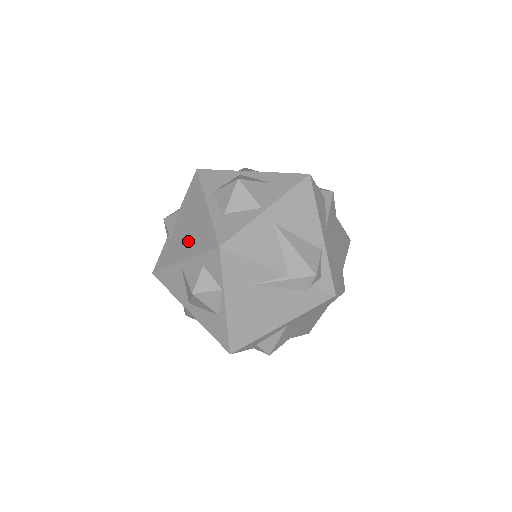
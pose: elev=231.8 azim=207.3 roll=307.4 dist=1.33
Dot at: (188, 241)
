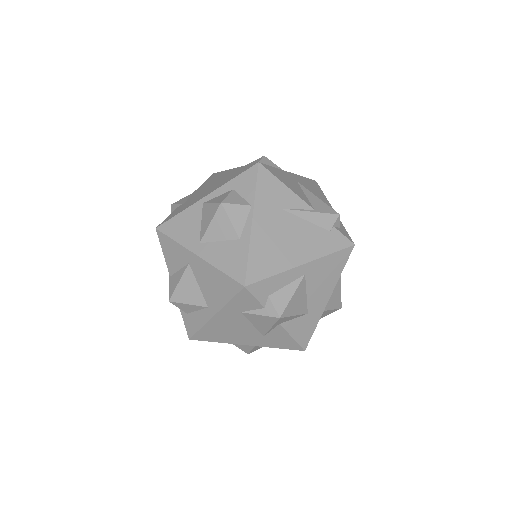
Dot at: (212, 187)
